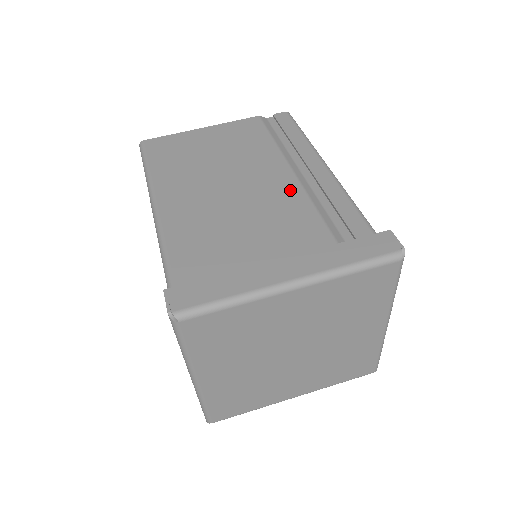
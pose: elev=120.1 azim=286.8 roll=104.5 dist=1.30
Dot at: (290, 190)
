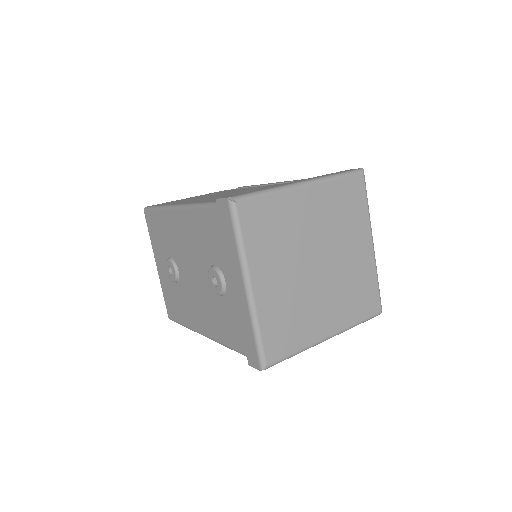
Dot at: (272, 185)
